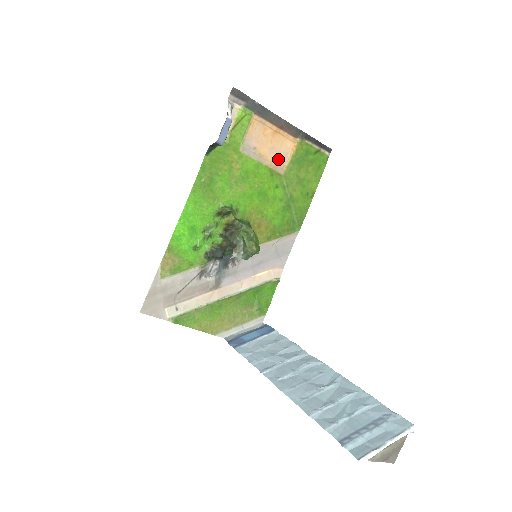
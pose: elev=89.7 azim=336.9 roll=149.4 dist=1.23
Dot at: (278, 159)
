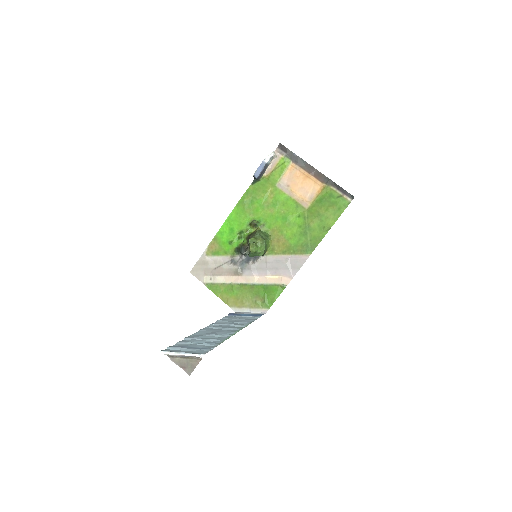
Dot at: (306, 197)
